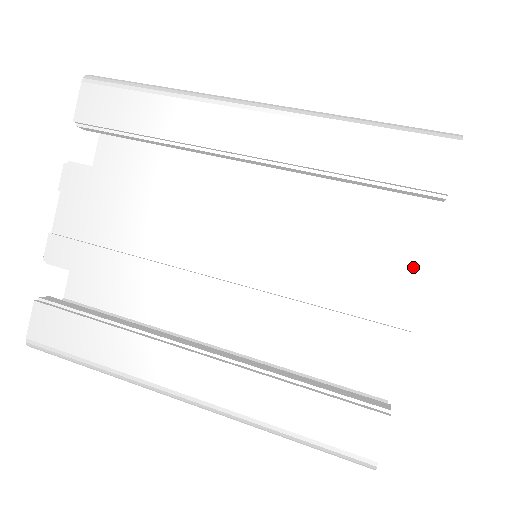
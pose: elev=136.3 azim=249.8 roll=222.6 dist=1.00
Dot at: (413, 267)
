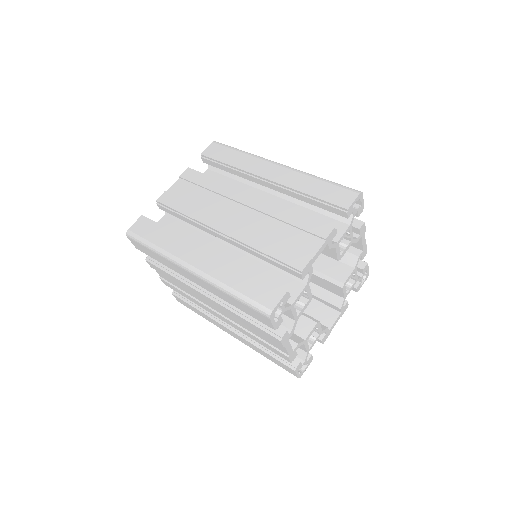
Dot at: (322, 233)
